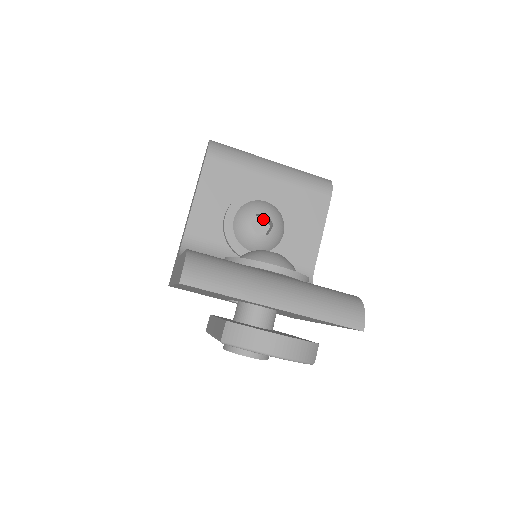
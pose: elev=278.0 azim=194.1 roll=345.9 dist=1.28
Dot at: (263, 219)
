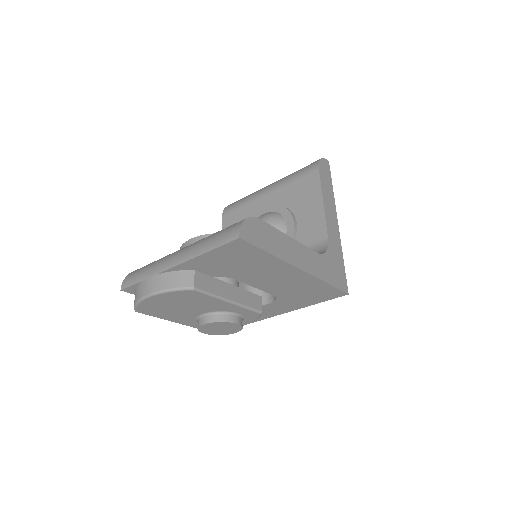
Dot at: occluded
